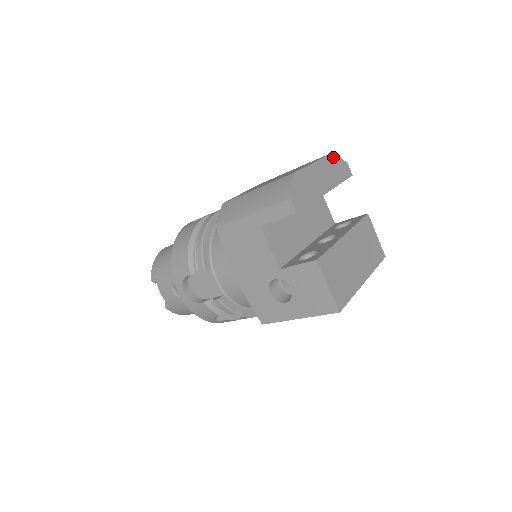
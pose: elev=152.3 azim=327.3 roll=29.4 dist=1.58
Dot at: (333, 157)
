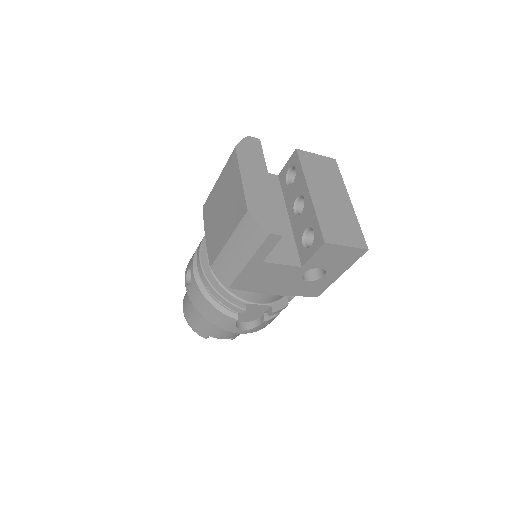
Dot at: (239, 150)
